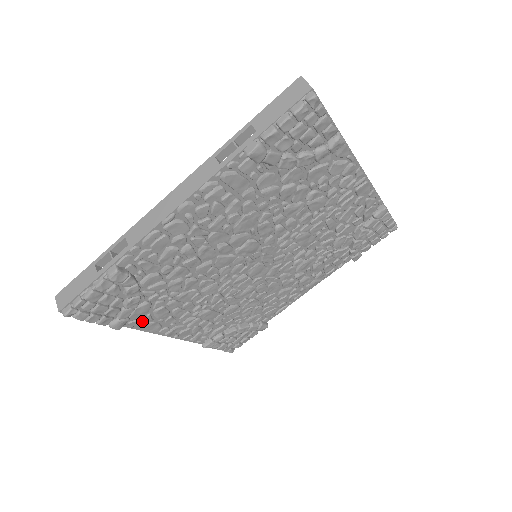
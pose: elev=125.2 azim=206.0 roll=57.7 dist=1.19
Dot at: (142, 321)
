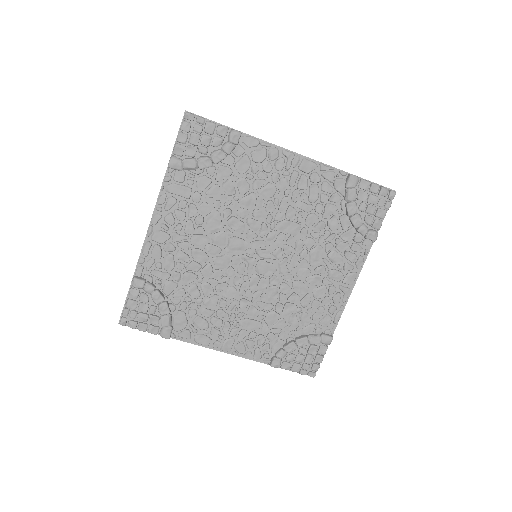
Dot at: (187, 332)
